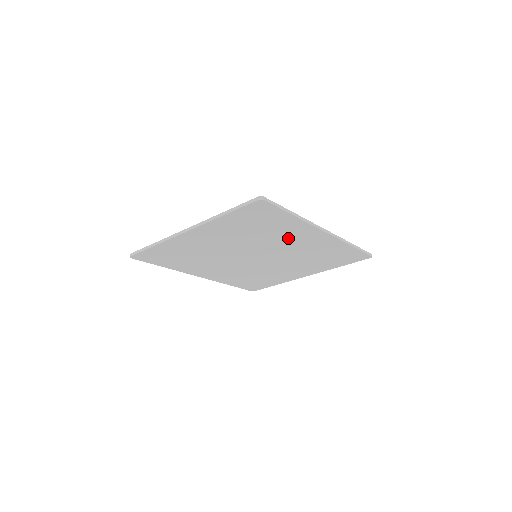
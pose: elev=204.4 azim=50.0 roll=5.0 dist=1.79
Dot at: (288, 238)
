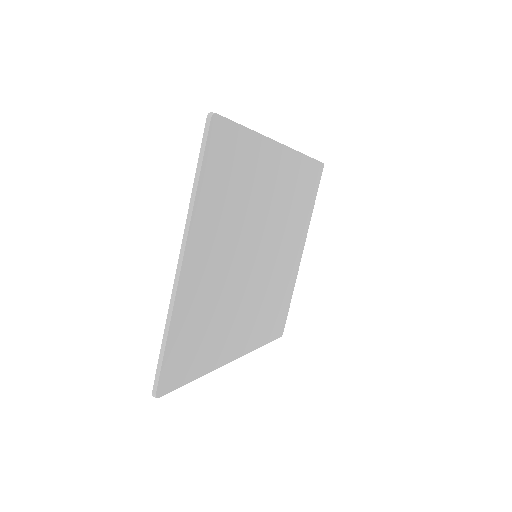
Dot at: (263, 186)
